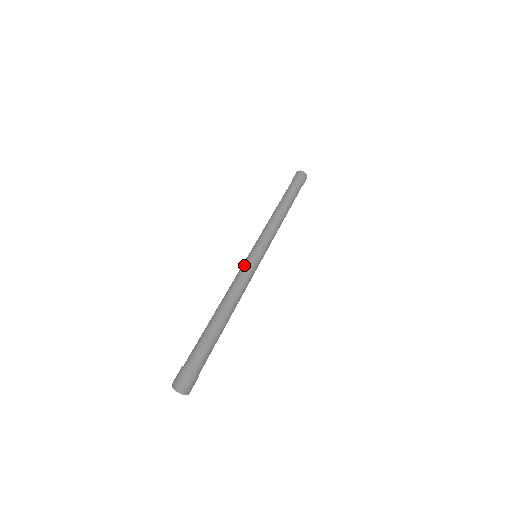
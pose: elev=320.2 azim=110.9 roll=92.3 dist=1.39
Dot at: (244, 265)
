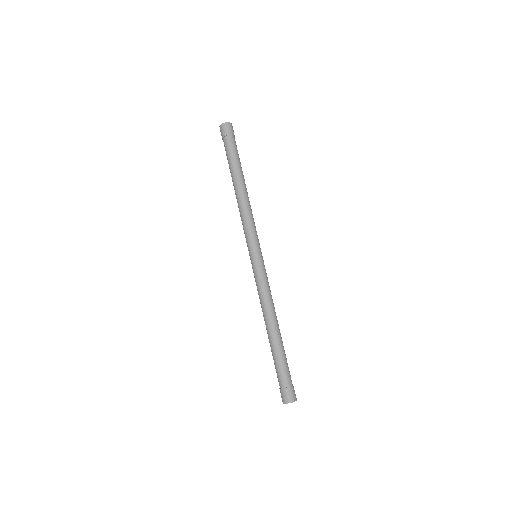
Dot at: (260, 275)
